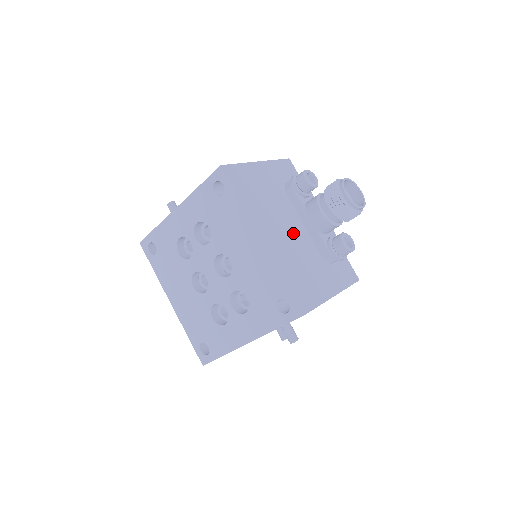
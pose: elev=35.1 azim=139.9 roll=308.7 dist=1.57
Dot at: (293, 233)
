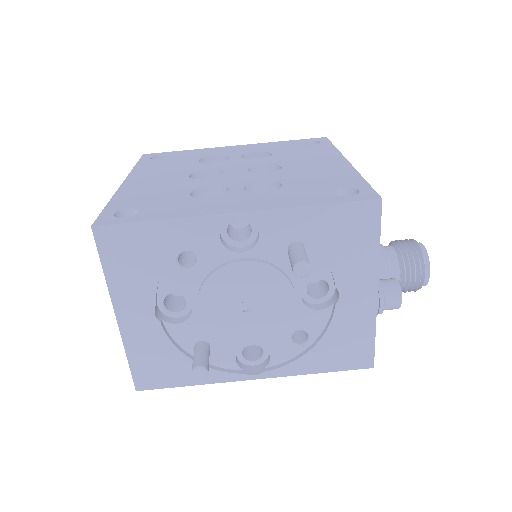
Dot at: occluded
